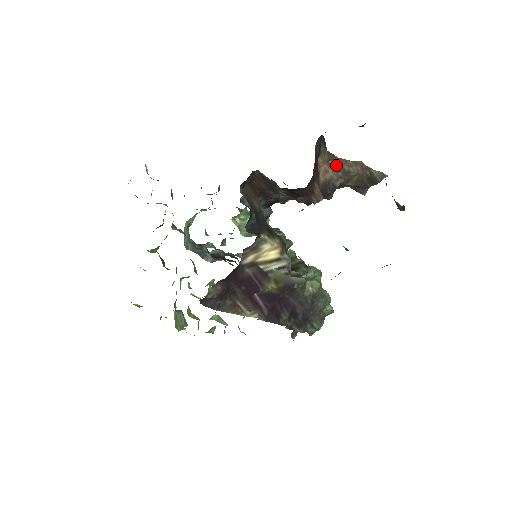
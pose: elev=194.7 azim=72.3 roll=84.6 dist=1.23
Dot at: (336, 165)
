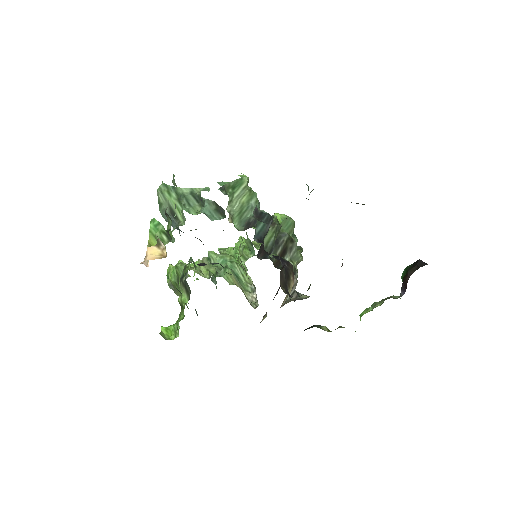
Dot at: occluded
